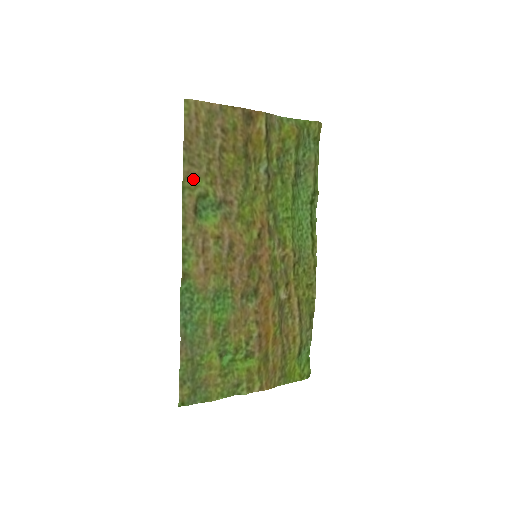
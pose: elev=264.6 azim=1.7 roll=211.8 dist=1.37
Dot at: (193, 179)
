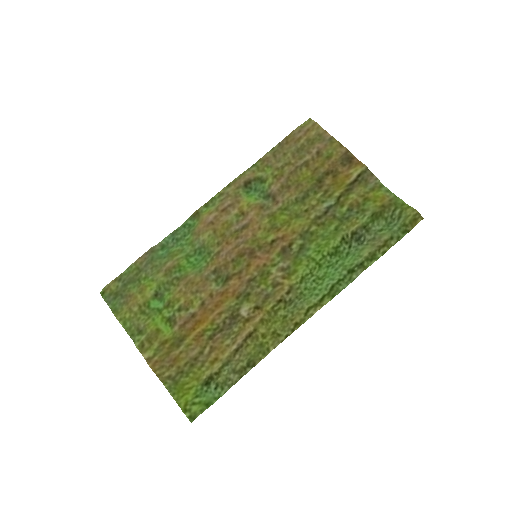
Dot at: (266, 165)
